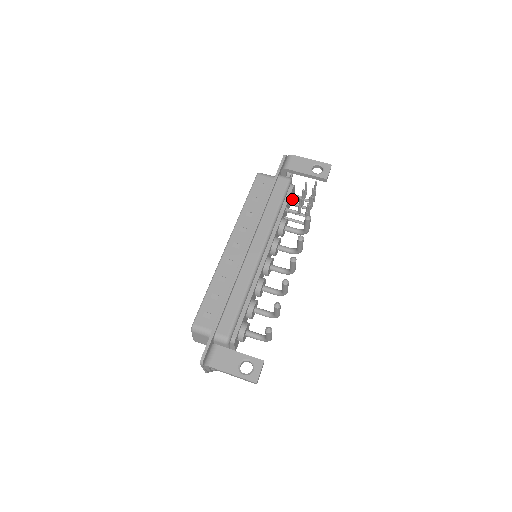
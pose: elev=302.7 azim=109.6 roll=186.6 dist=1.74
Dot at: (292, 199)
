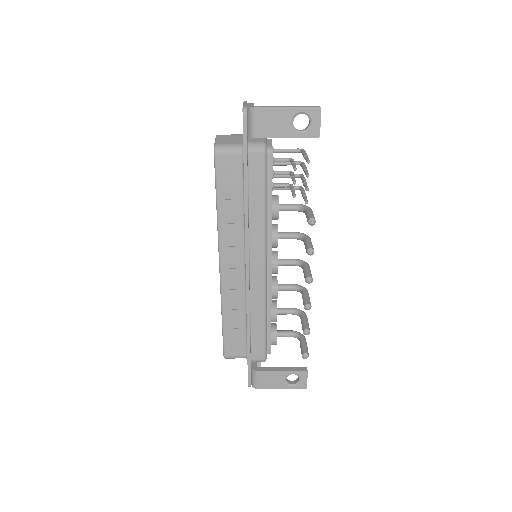
Dot at: occluded
